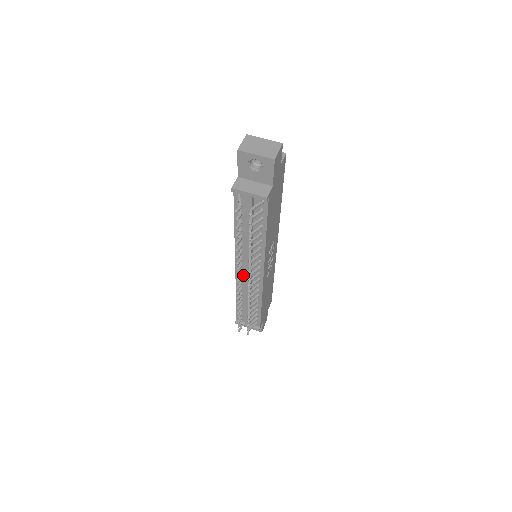
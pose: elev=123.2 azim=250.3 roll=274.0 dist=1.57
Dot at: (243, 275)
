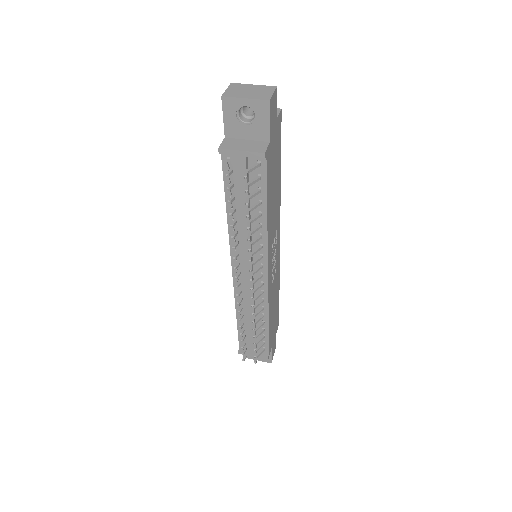
Dot at: (242, 280)
